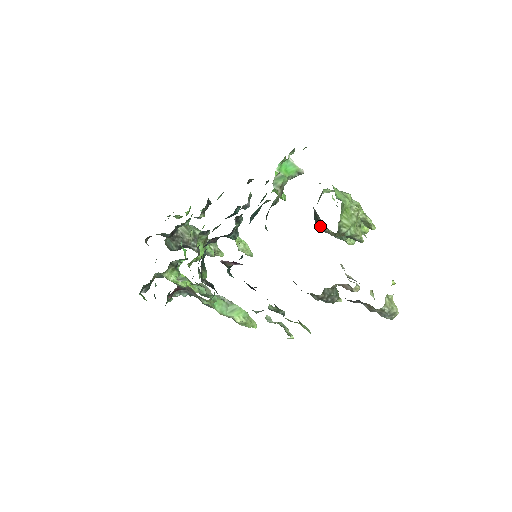
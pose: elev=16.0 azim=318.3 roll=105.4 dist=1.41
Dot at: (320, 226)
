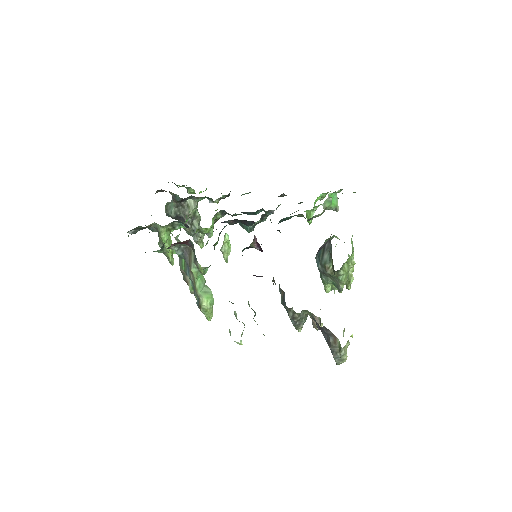
Dot at: (319, 261)
